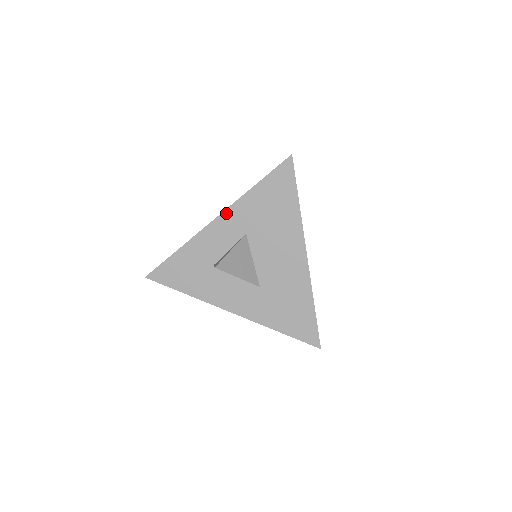
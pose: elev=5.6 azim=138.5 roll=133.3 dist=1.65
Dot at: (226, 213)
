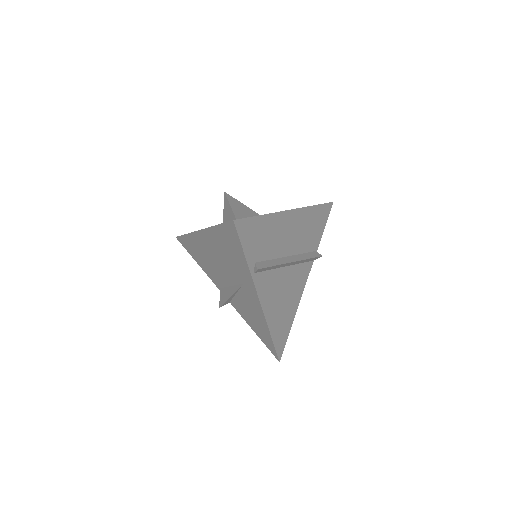
Dot at: occluded
